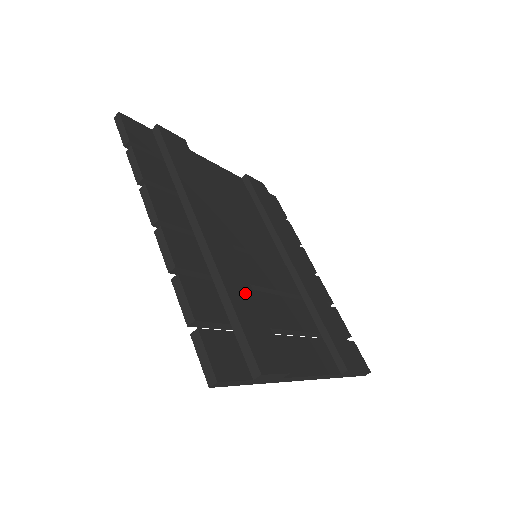
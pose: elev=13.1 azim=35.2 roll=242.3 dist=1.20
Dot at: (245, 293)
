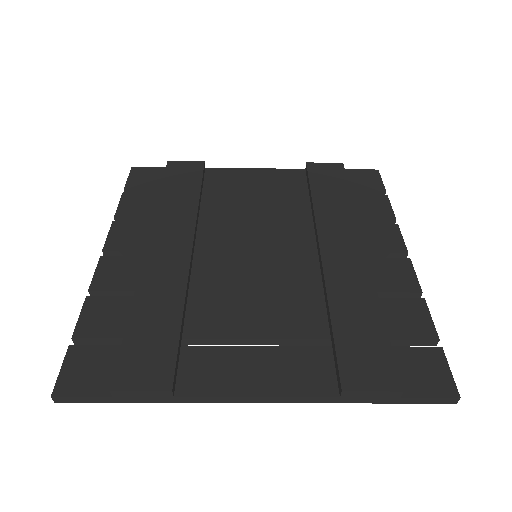
Dot at: (166, 303)
